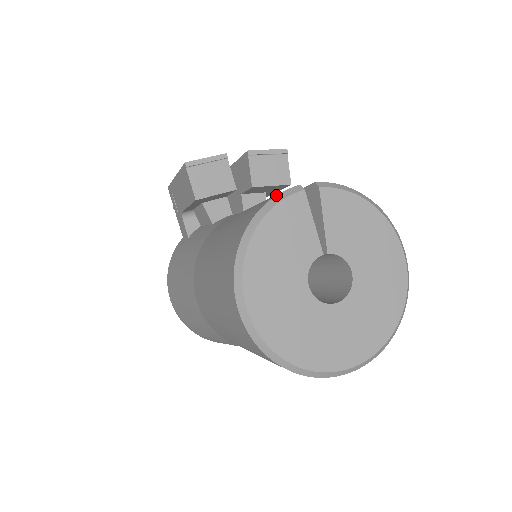
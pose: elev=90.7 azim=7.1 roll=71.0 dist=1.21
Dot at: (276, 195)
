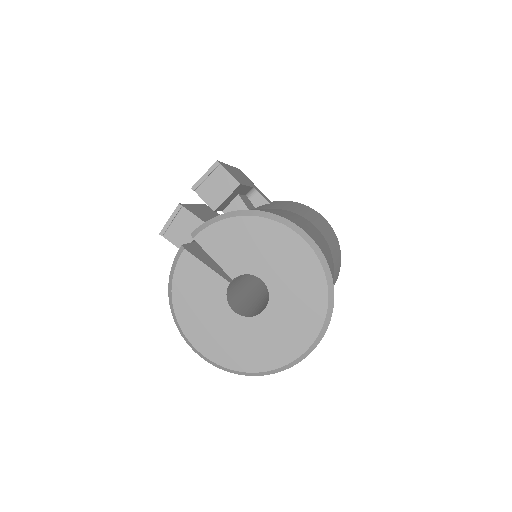
Dot at: occluded
